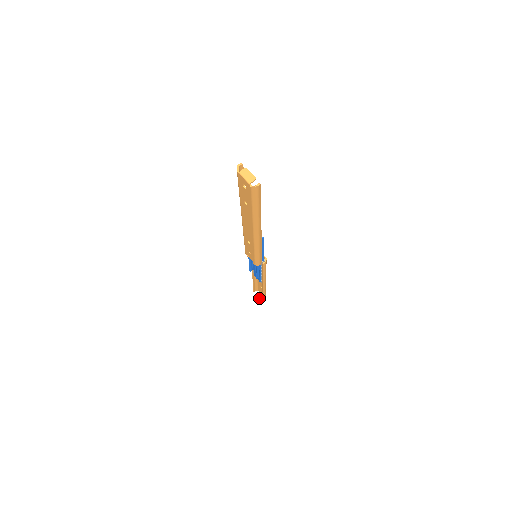
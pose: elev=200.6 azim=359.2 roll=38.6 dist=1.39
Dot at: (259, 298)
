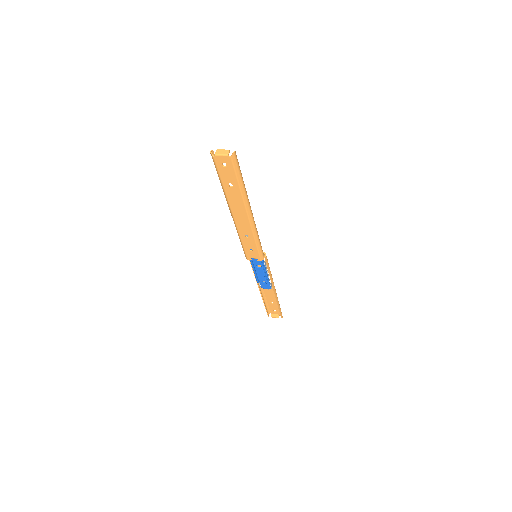
Dot at: occluded
